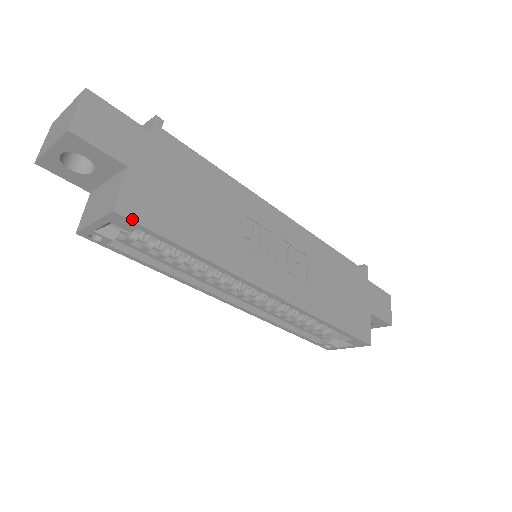
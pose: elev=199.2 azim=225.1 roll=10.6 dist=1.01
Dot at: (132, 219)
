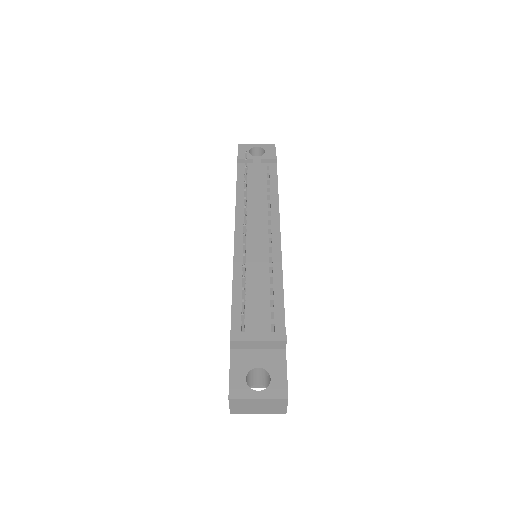
Dot at: occluded
